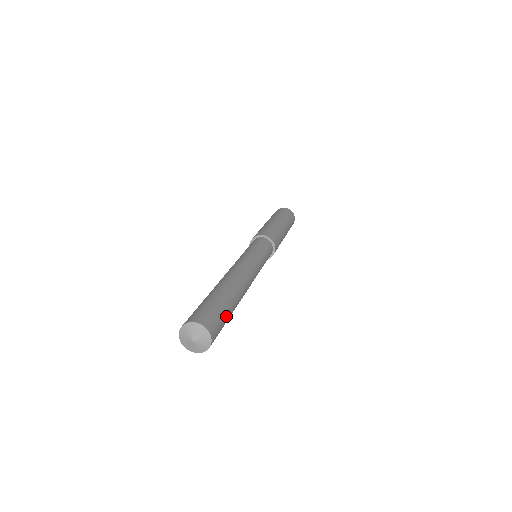
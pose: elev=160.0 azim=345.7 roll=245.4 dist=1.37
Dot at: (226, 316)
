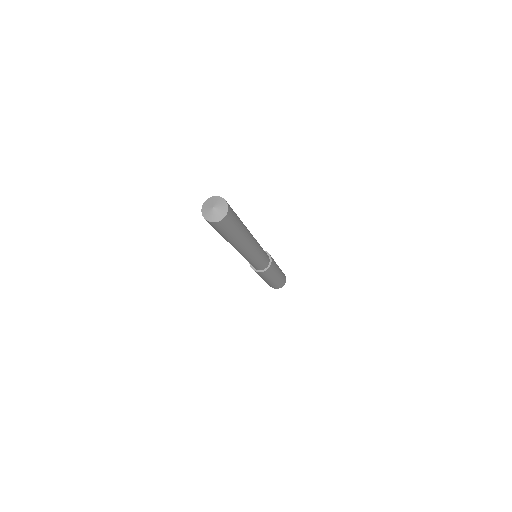
Dot at: (233, 230)
